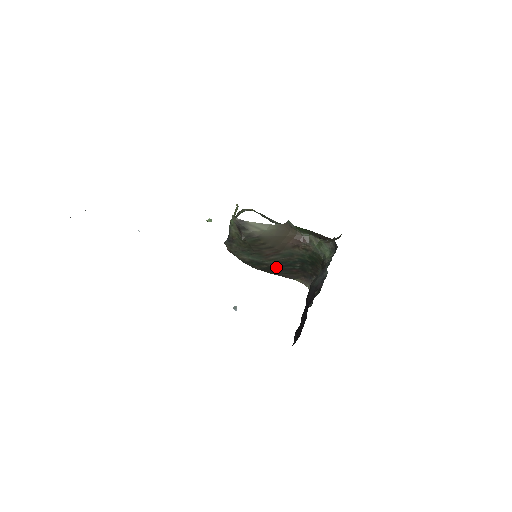
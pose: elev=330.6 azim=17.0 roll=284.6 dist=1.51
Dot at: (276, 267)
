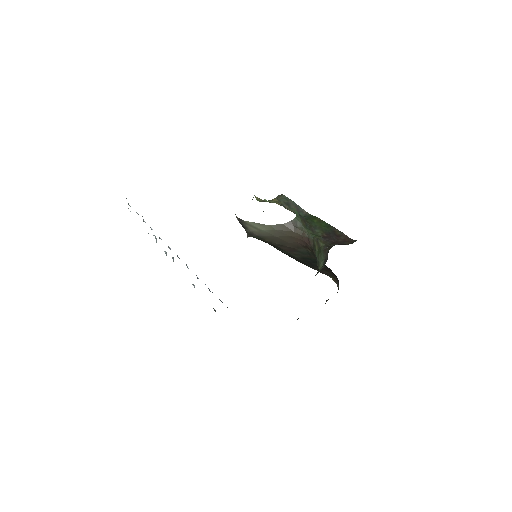
Dot at: (306, 261)
